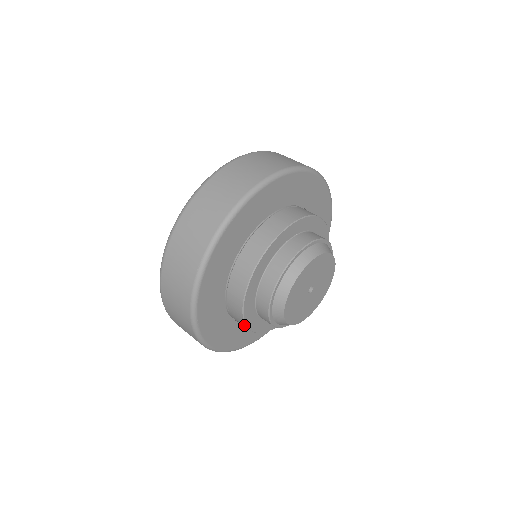
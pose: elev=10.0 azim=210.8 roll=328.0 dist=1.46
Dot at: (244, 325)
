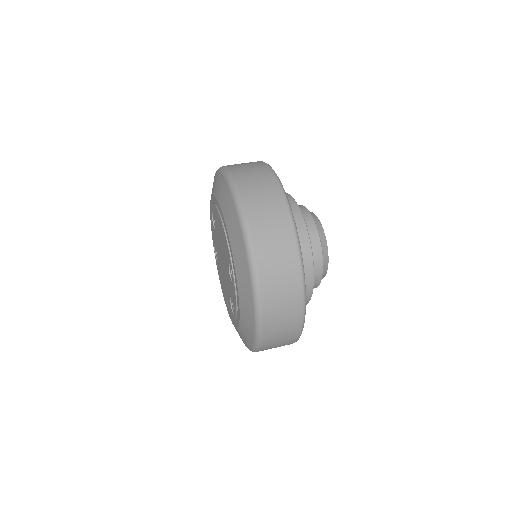
Dot at: (311, 266)
